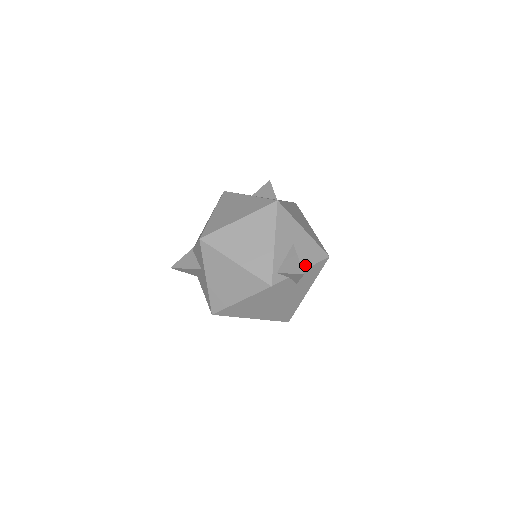
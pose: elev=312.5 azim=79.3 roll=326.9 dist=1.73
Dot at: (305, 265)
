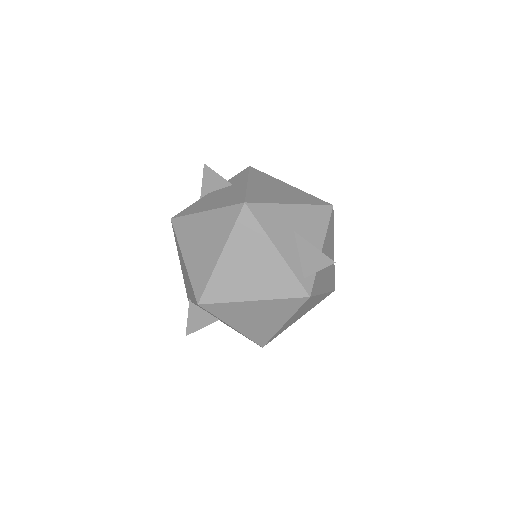
Dot at: (320, 240)
